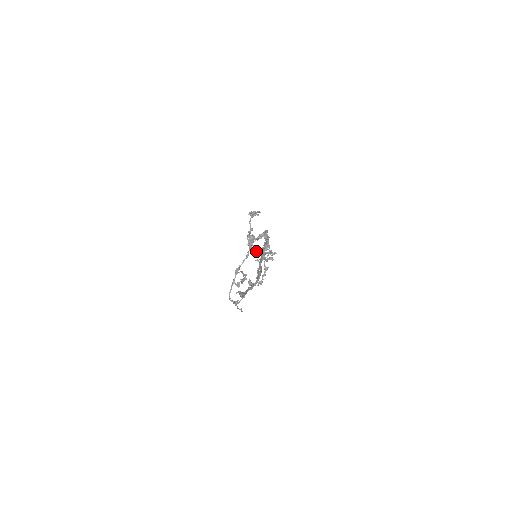
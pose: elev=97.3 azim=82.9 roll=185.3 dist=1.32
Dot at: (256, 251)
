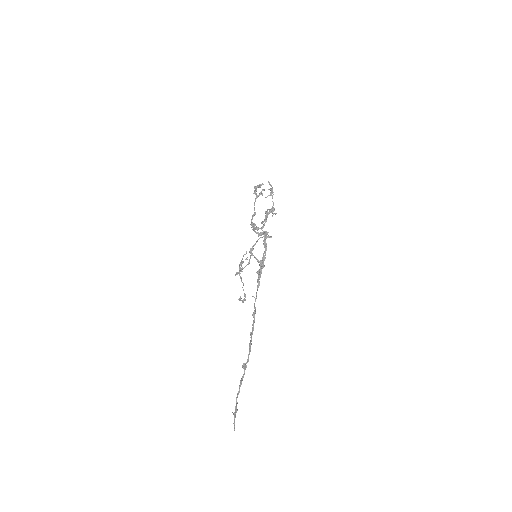
Dot at: (258, 229)
